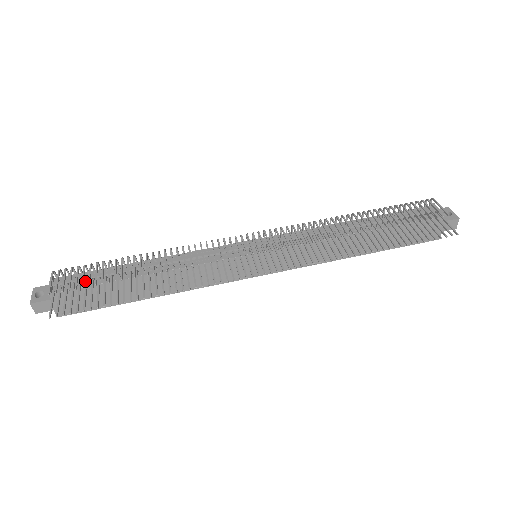
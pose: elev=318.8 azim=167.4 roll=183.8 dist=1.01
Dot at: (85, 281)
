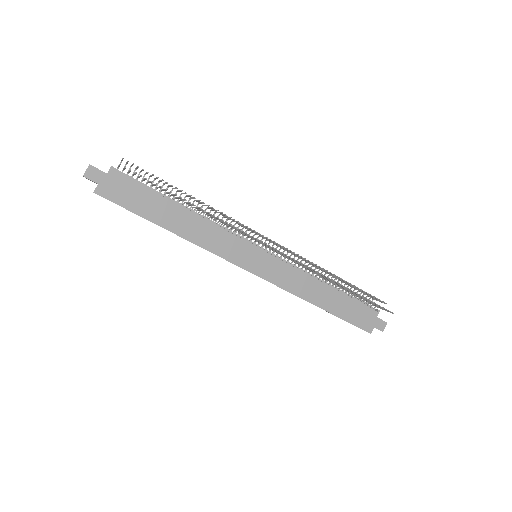
Dot at: (137, 183)
